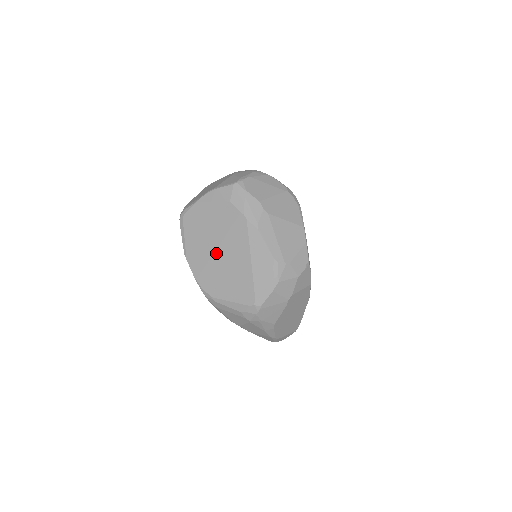
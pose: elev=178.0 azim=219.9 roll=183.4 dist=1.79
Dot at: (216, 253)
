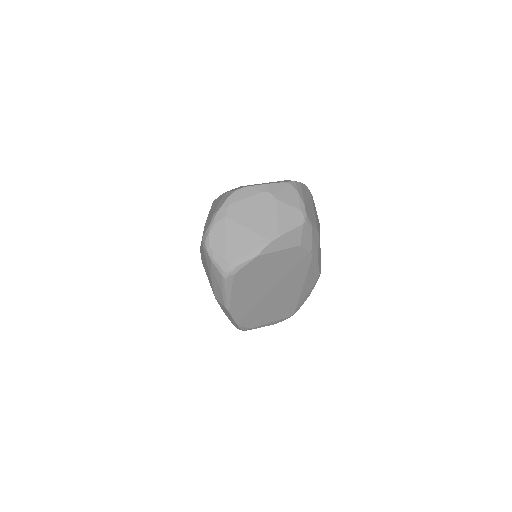
Dot at: (269, 294)
